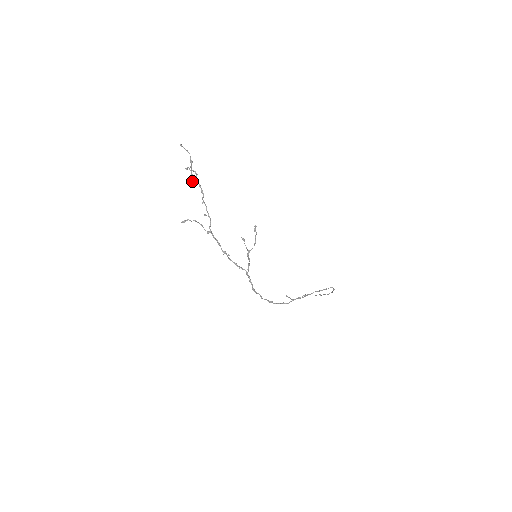
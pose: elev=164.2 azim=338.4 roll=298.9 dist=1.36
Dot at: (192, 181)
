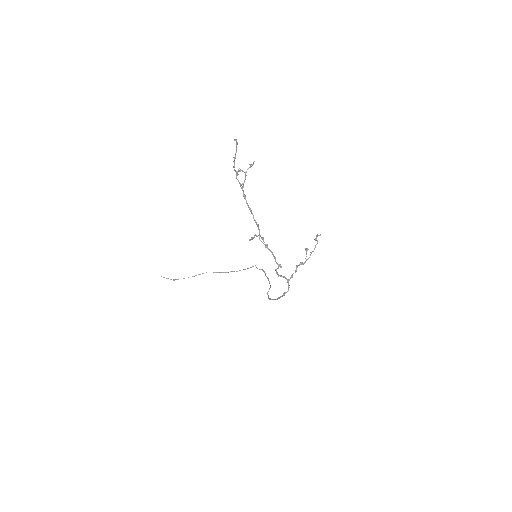
Dot at: (241, 185)
